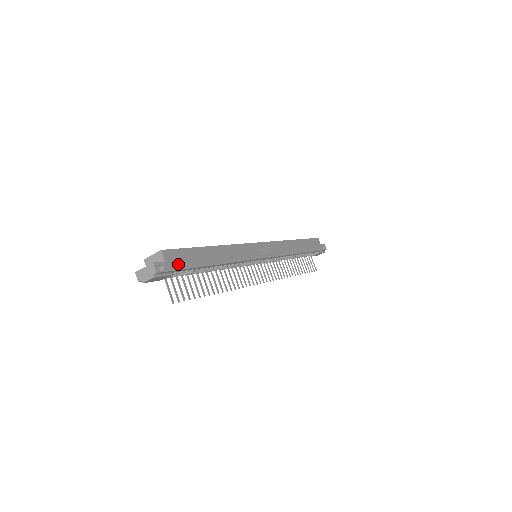
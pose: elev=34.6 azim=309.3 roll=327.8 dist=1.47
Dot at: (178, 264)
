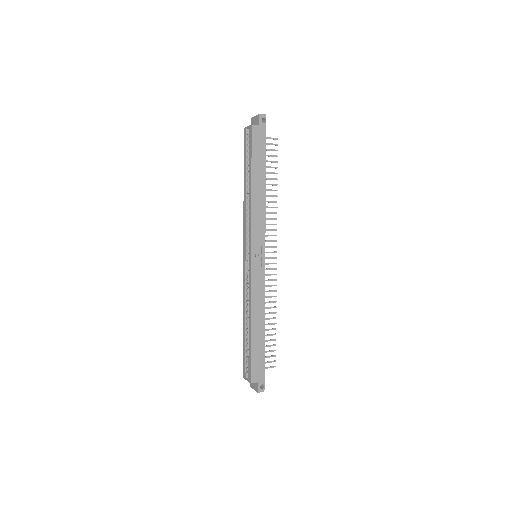
Dot at: (261, 371)
